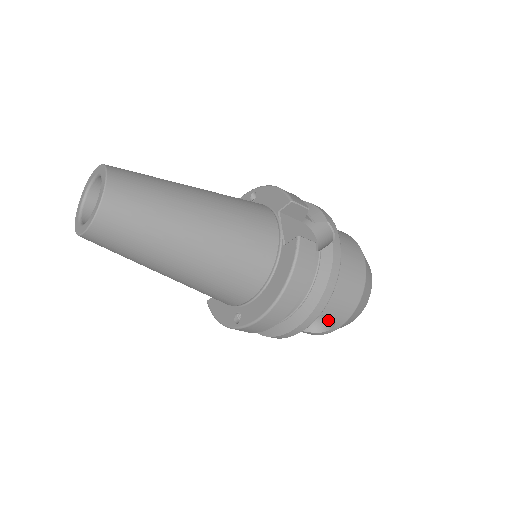
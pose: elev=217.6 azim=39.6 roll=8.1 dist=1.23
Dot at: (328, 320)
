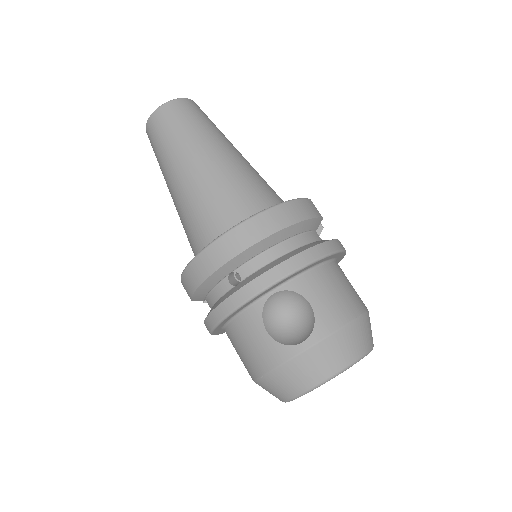
Dot at: (306, 330)
